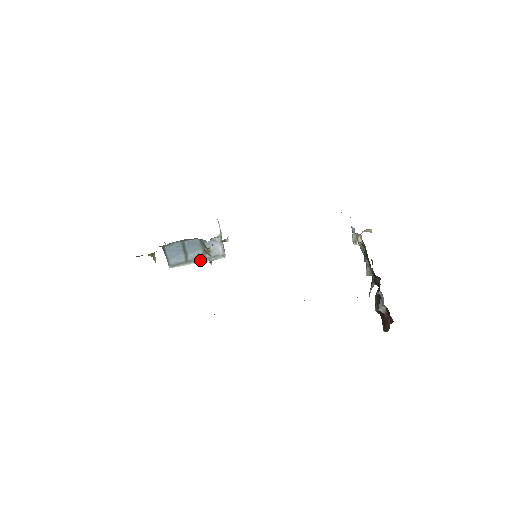
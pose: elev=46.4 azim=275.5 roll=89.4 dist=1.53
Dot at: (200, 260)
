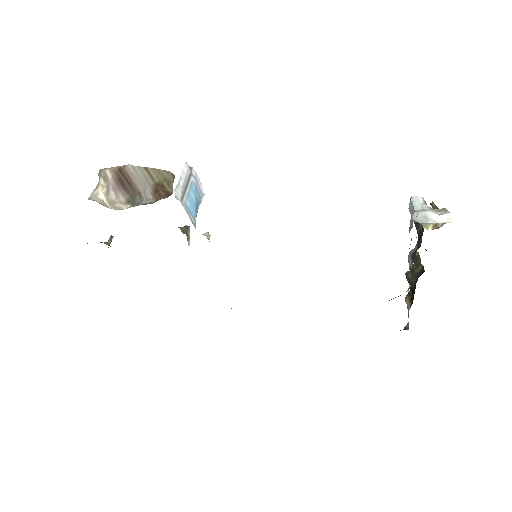
Dot at: occluded
